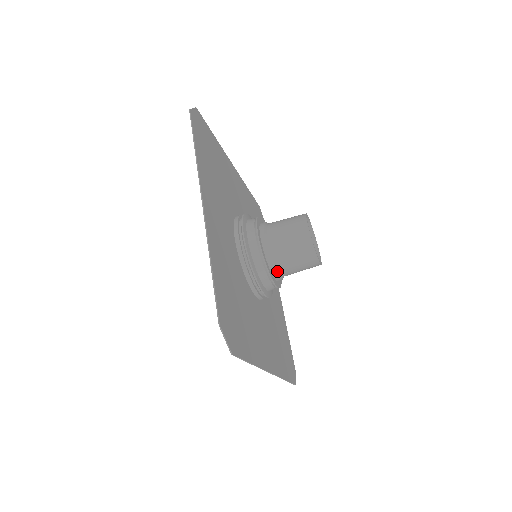
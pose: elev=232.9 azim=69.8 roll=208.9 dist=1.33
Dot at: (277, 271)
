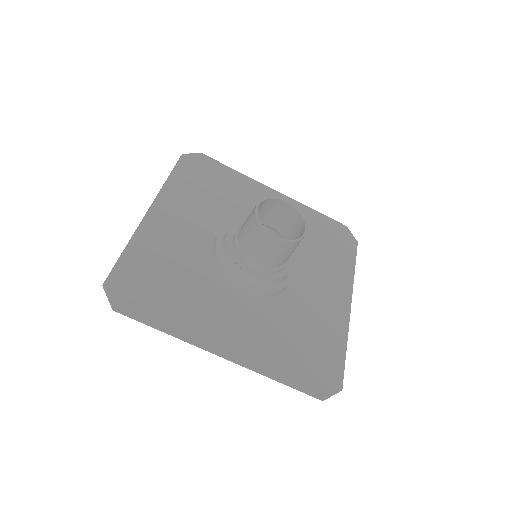
Dot at: (286, 263)
